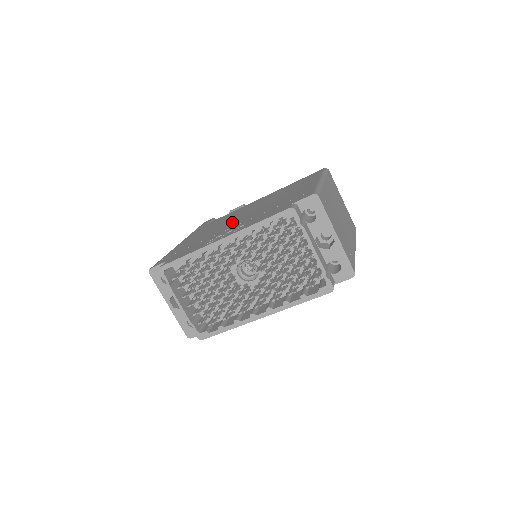
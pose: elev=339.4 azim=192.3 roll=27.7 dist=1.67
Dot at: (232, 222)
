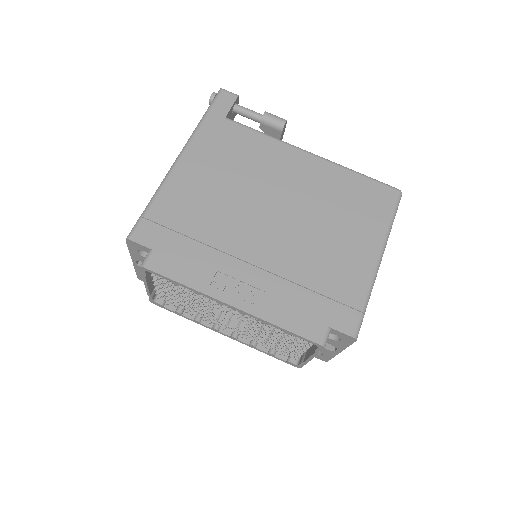
Dot at: (256, 227)
